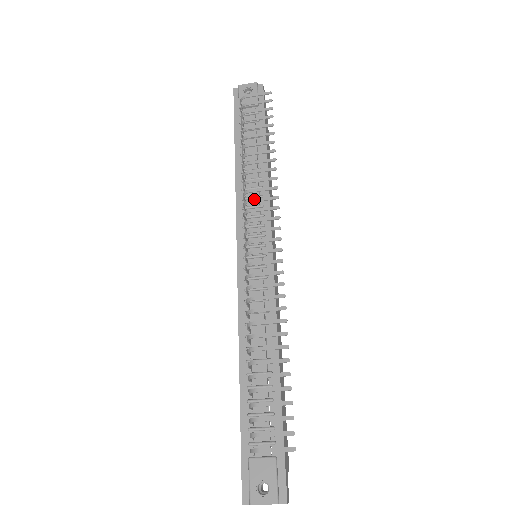
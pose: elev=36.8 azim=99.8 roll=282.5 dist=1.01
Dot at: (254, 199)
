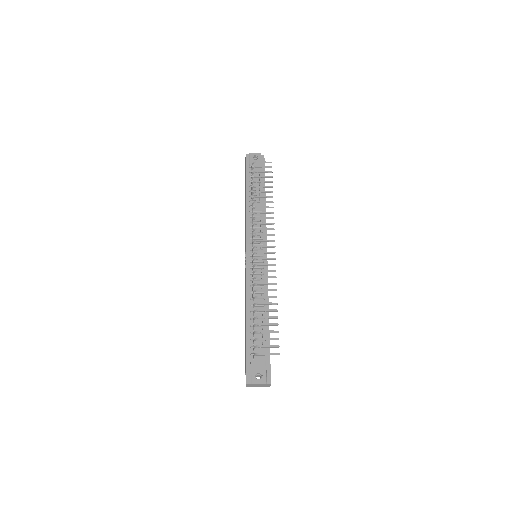
Dot at: (260, 223)
